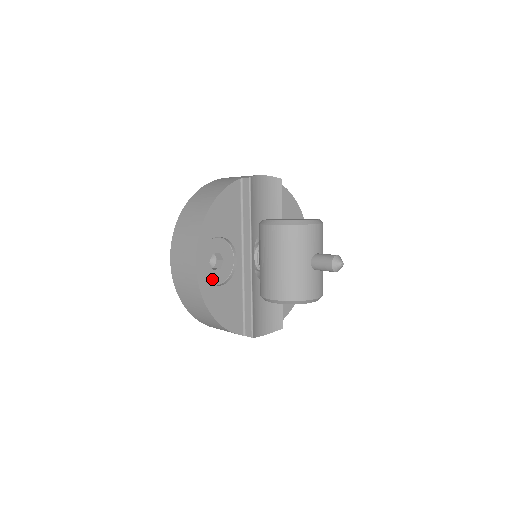
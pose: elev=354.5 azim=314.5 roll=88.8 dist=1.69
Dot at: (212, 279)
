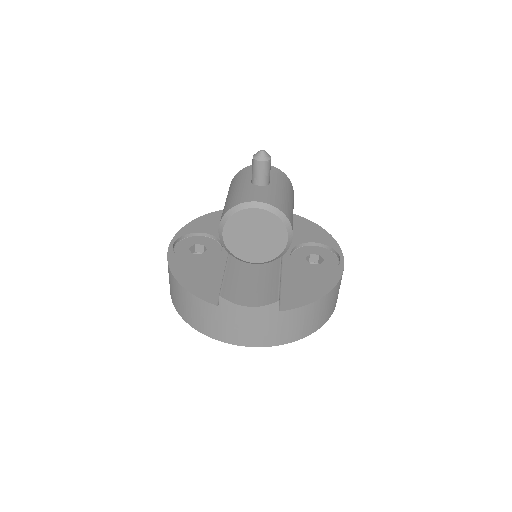
Dot at: (188, 259)
